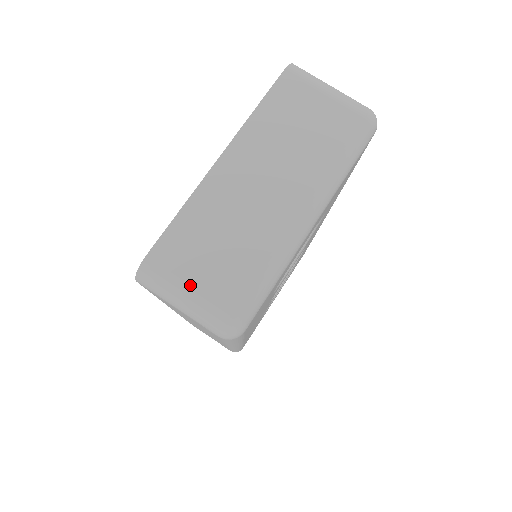
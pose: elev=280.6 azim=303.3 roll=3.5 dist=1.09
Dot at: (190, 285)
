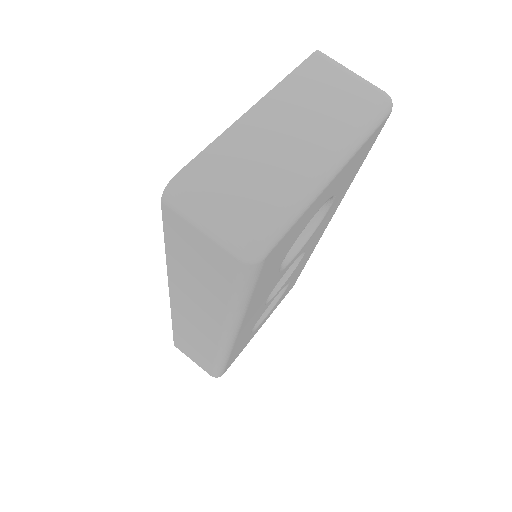
Dot at: (218, 203)
